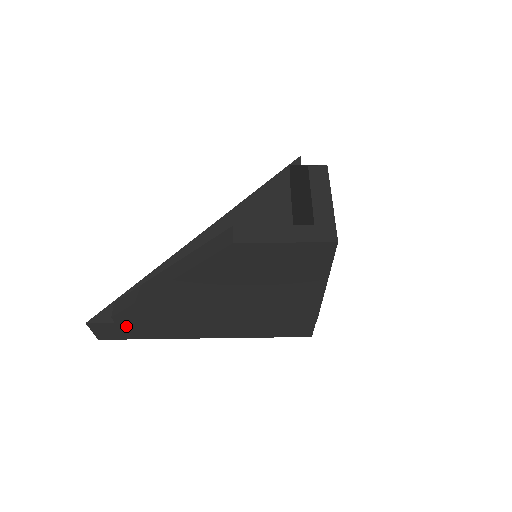
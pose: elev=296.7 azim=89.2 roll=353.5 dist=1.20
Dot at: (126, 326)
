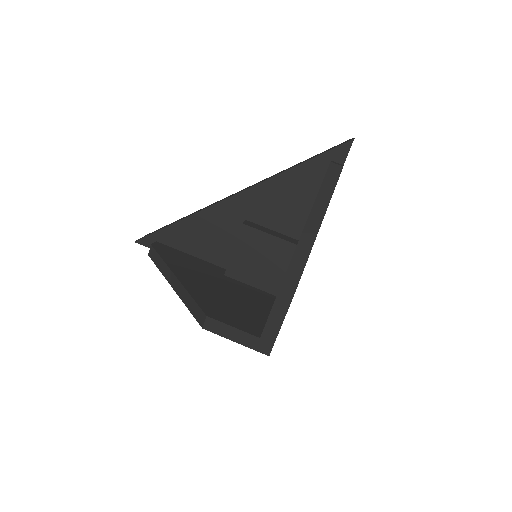
Dot at: occluded
